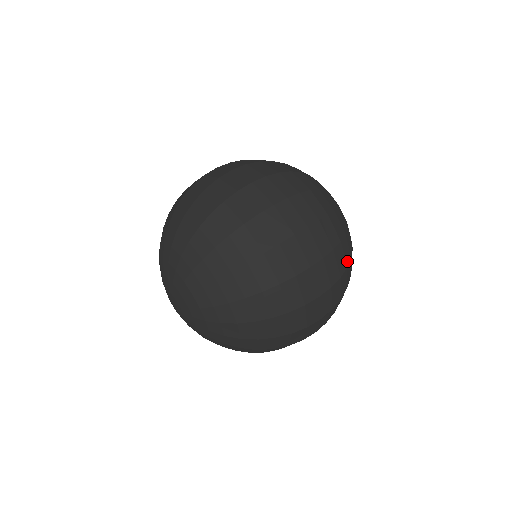
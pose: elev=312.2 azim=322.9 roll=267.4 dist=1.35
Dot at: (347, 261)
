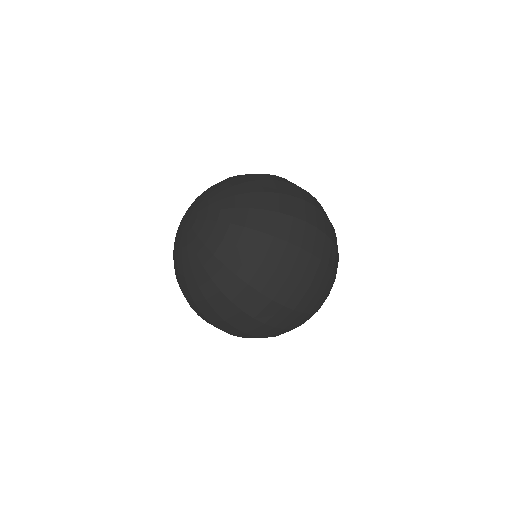
Dot at: (313, 310)
